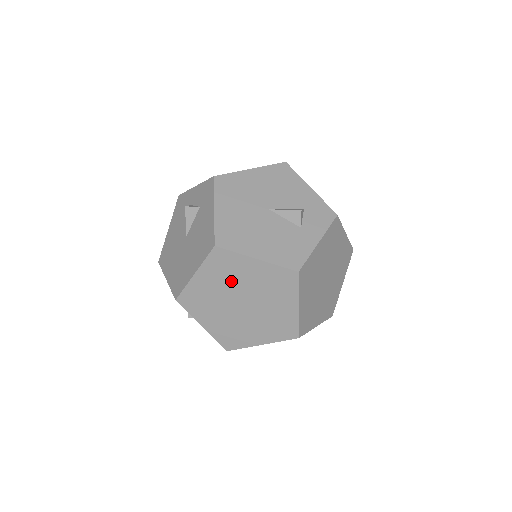
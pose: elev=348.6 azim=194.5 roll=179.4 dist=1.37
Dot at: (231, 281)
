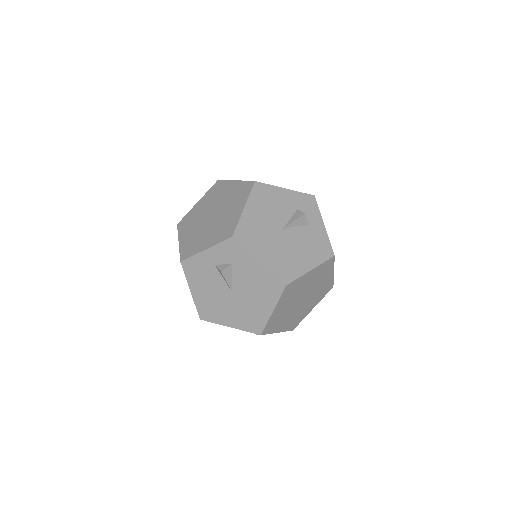
Dot at: (296, 294)
